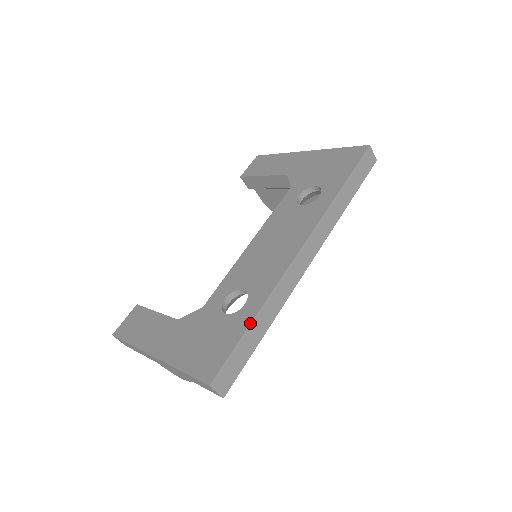
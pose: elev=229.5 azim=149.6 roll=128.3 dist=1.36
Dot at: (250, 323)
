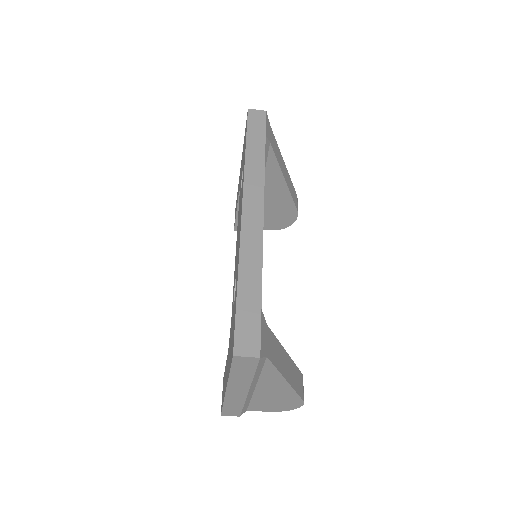
Dot at: (237, 287)
